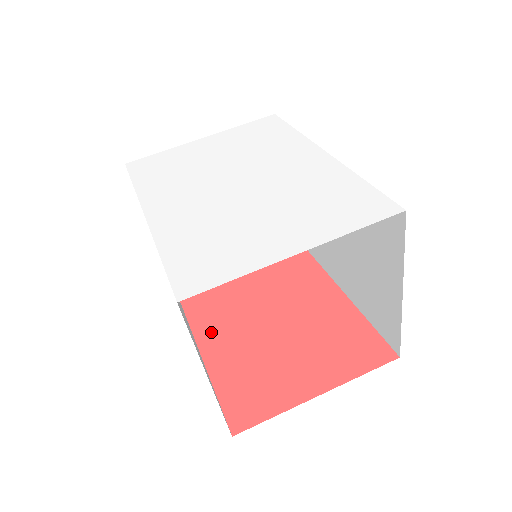
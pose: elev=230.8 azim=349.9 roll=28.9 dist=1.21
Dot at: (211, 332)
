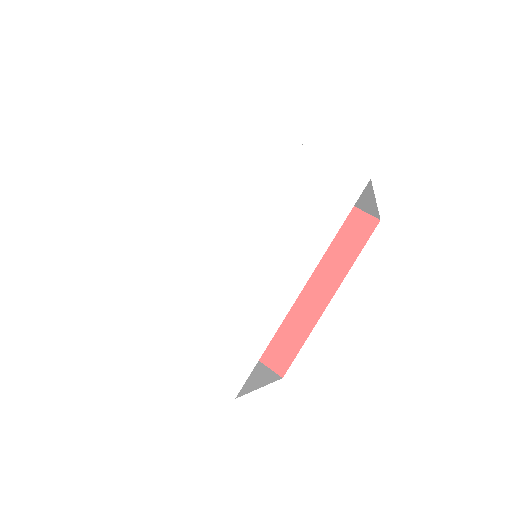
Dot at: occluded
